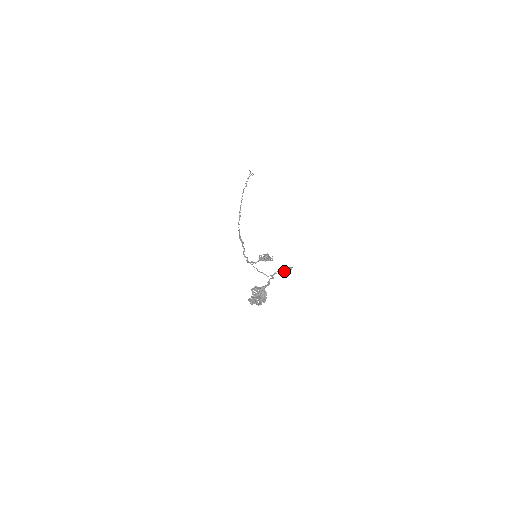
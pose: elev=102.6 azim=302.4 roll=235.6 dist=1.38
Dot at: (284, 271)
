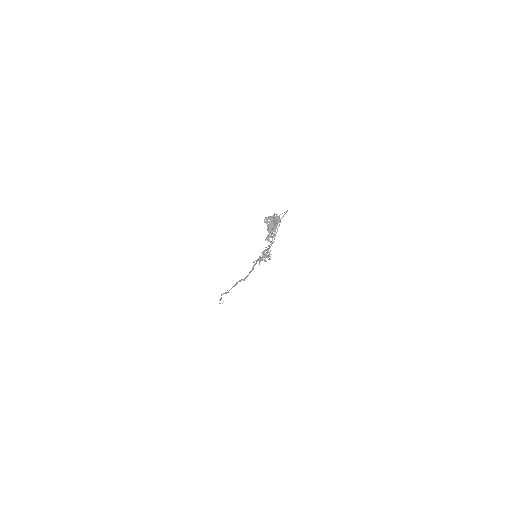
Dot at: occluded
